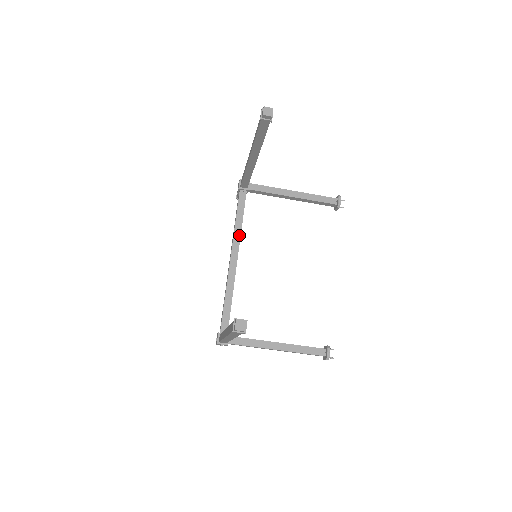
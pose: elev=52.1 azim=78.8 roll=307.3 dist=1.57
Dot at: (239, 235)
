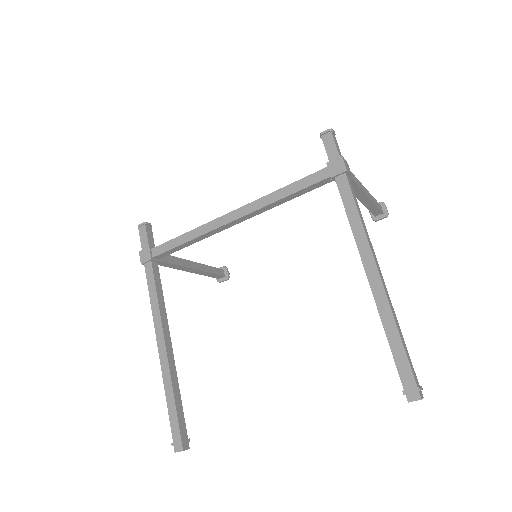
Dot at: (268, 209)
